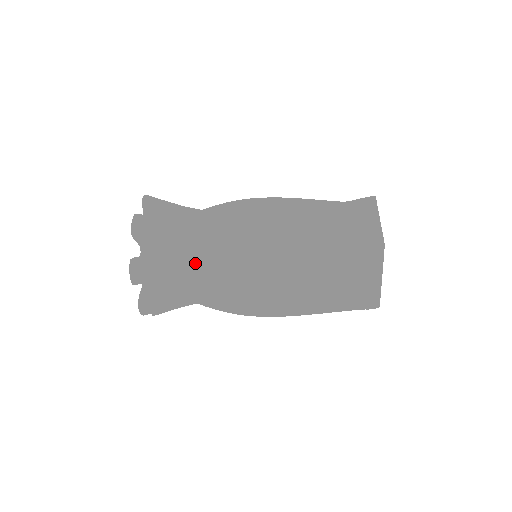
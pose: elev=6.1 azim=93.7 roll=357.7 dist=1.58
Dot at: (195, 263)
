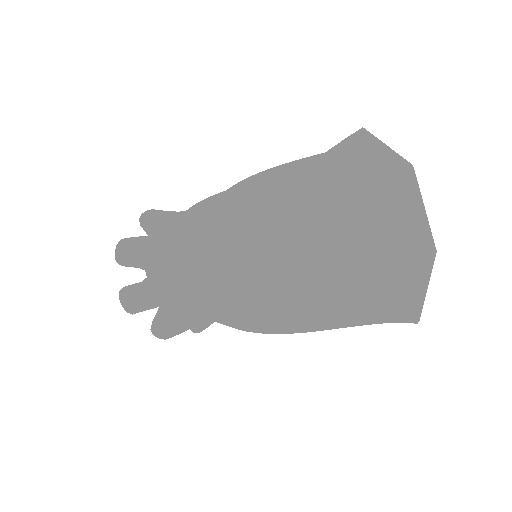
Dot at: occluded
